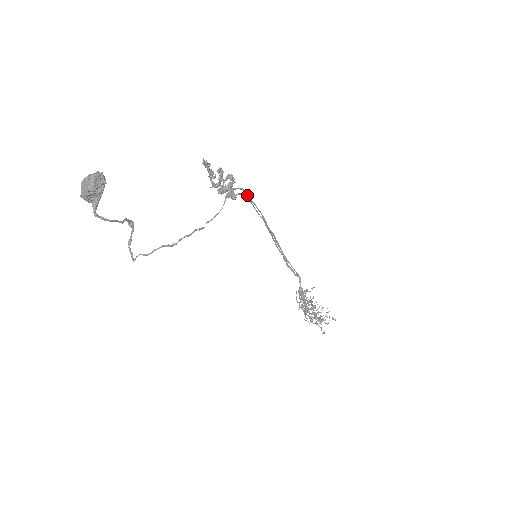
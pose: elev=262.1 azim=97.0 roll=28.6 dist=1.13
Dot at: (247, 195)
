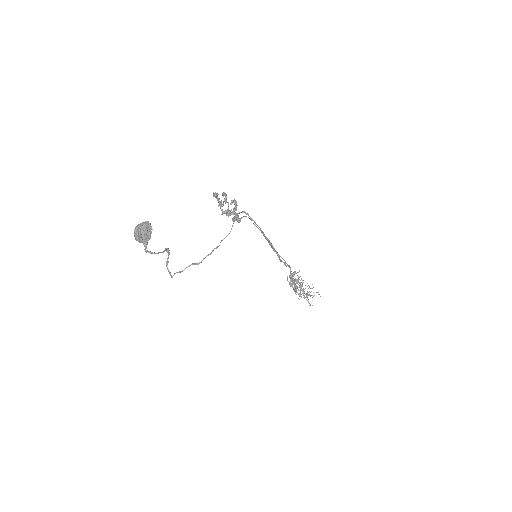
Dot at: occluded
